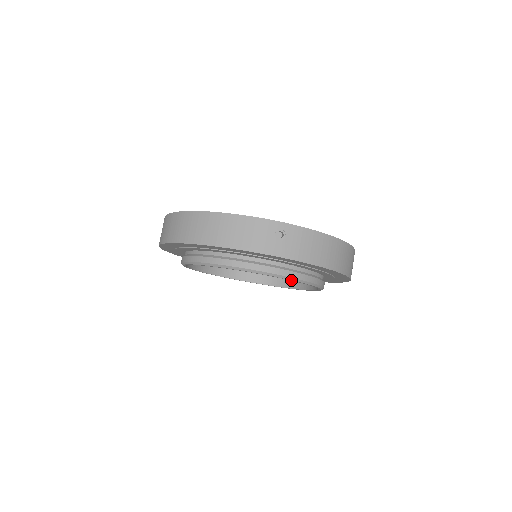
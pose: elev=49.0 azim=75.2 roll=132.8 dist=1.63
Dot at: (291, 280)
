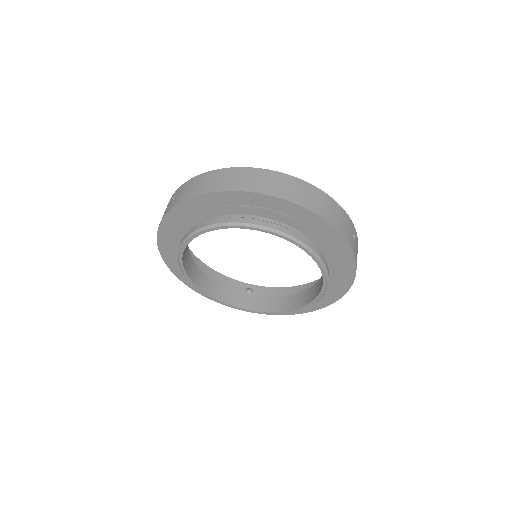
Dot at: (324, 284)
